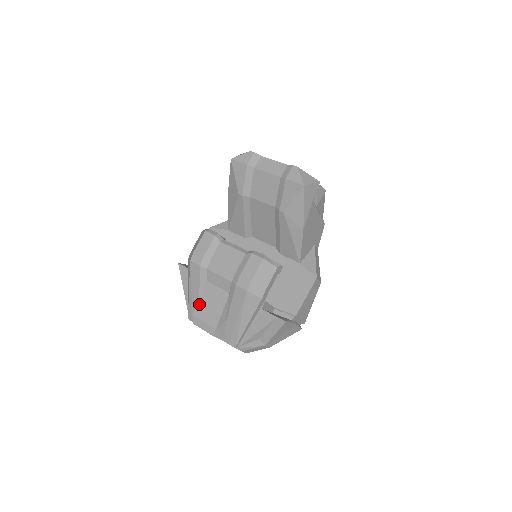
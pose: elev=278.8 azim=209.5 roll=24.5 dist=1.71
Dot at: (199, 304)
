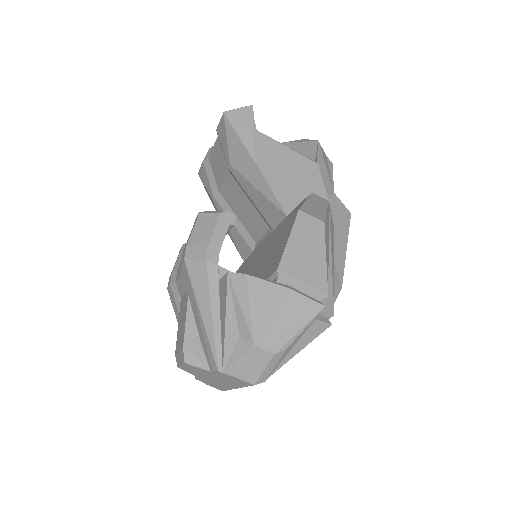
Dot at: (177, 334)
